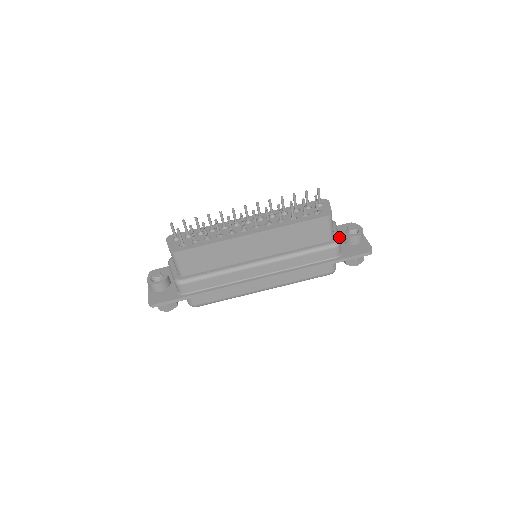
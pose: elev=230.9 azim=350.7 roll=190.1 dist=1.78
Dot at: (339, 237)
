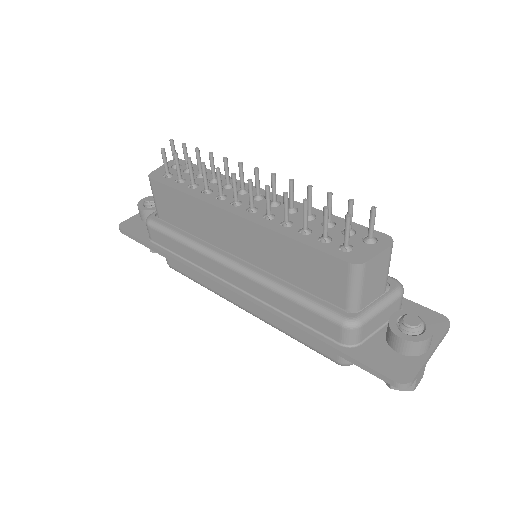
Dot at: (371, 317)
